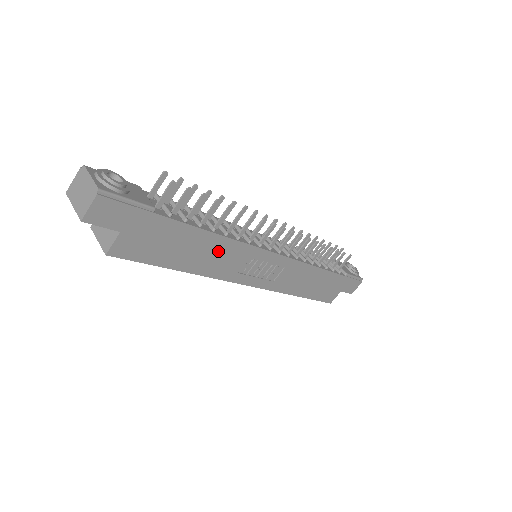
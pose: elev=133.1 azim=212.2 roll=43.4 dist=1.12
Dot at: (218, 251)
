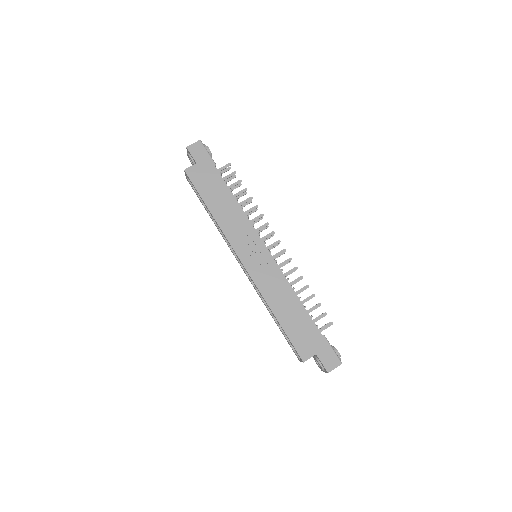
Dot at: (233, 213)
